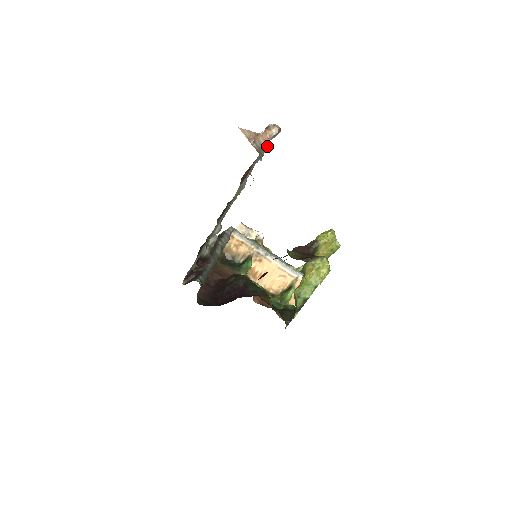
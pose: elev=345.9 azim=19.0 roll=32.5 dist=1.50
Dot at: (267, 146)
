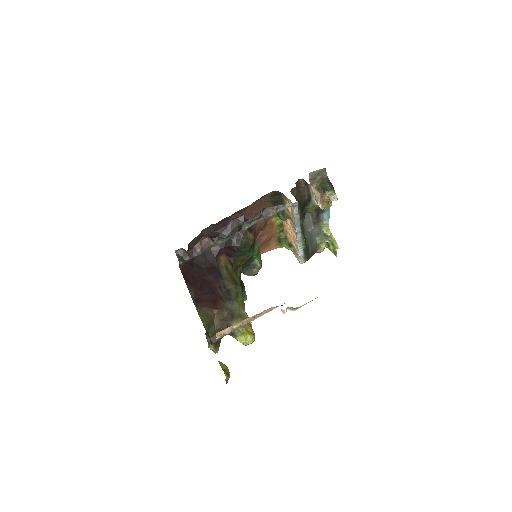
Dot at: occluded
